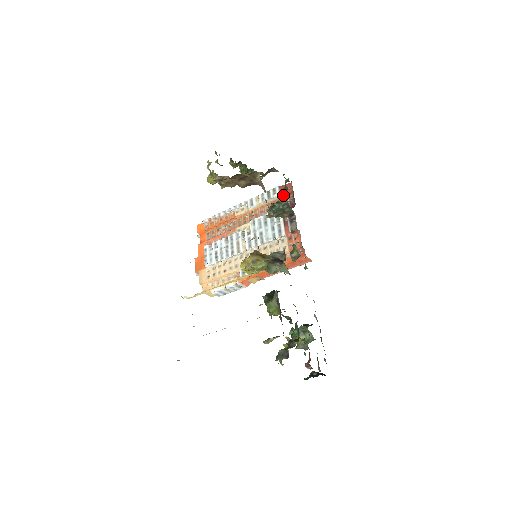
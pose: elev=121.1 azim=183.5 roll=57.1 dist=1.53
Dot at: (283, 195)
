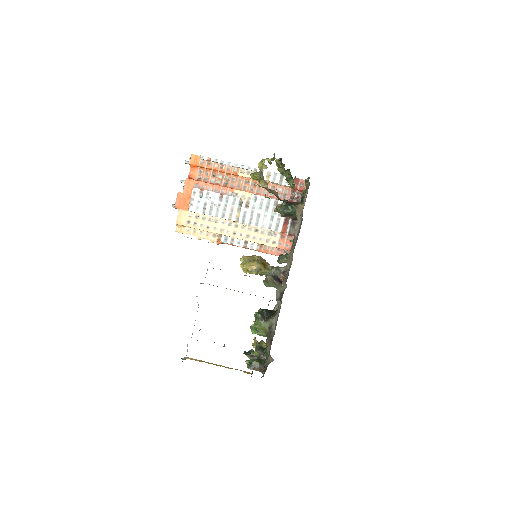
Dot at: occluded
